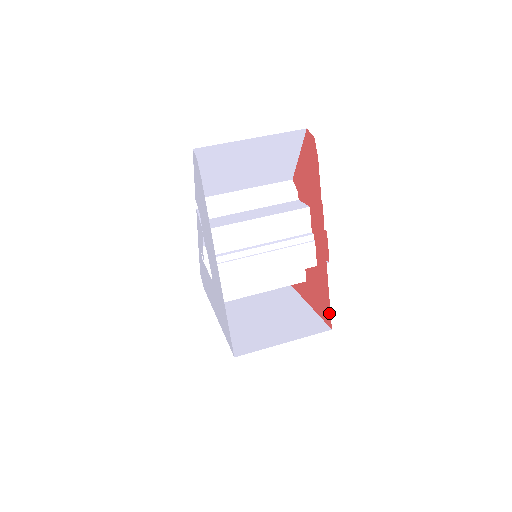
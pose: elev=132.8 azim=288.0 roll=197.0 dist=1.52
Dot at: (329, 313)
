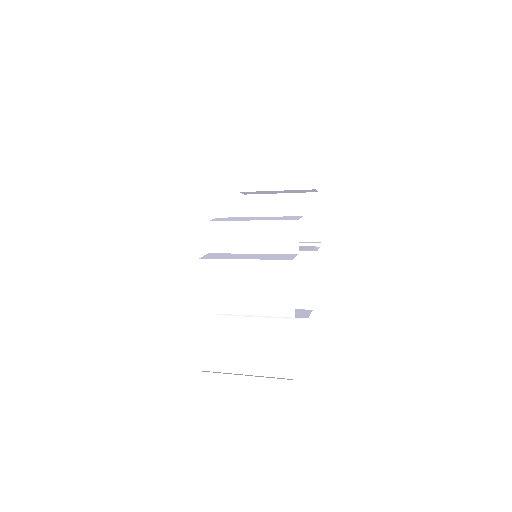
Dot at: occluded
